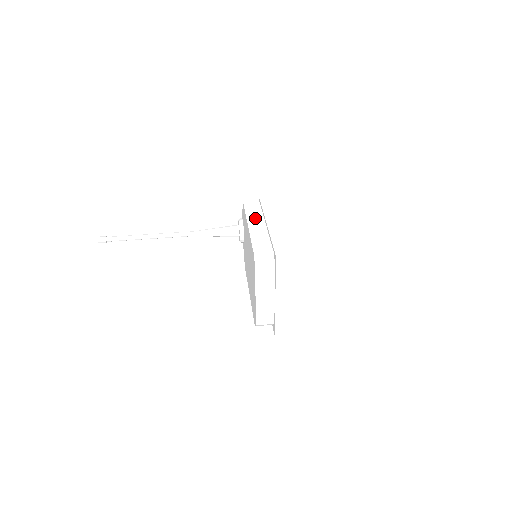
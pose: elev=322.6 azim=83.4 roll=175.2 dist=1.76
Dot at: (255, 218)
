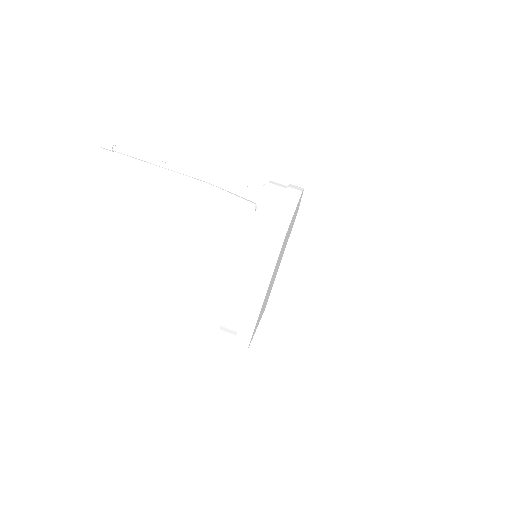
Dot at: (248, 266)
